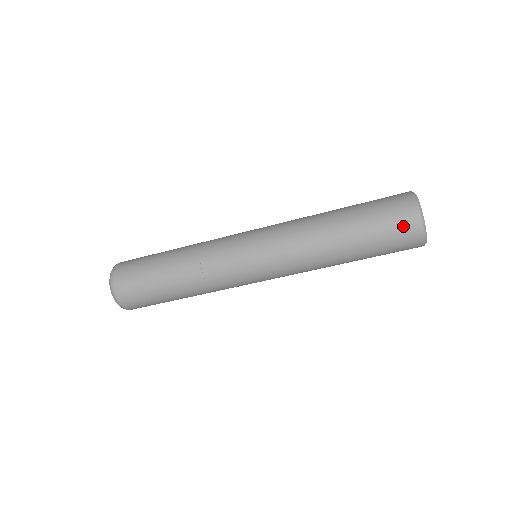
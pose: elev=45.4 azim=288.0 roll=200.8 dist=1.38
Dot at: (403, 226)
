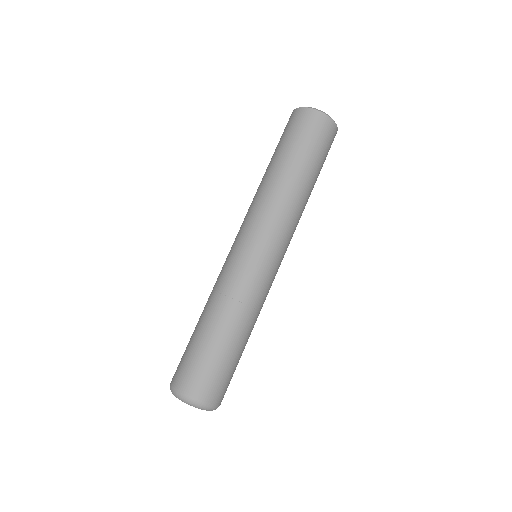
Dot at: (295, 121)
